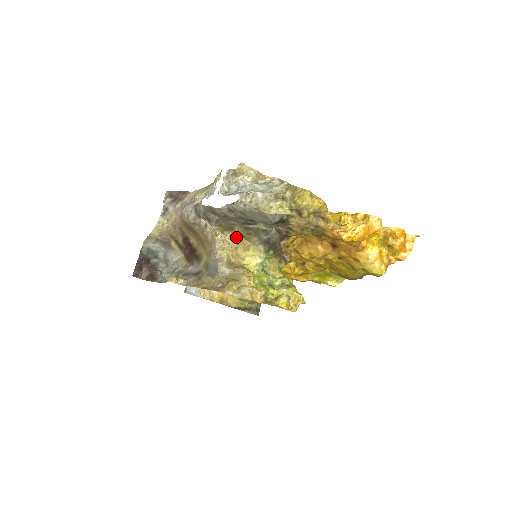
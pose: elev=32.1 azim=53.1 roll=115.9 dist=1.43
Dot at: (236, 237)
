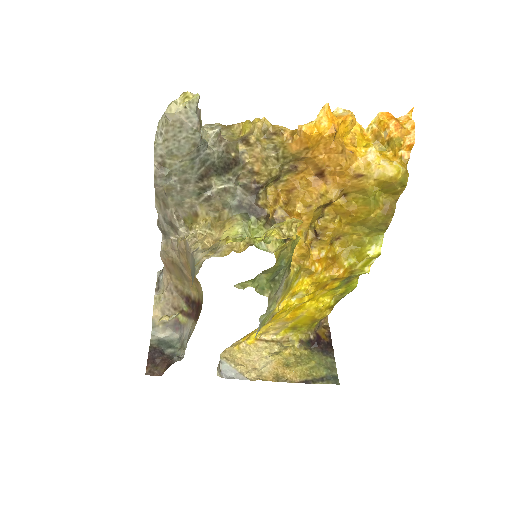
Dot at: (206, 223)
